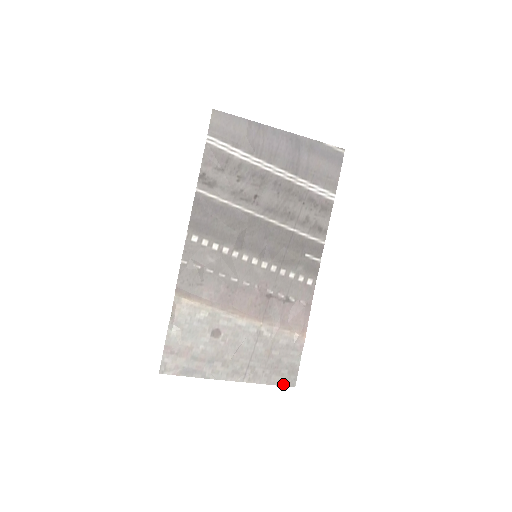
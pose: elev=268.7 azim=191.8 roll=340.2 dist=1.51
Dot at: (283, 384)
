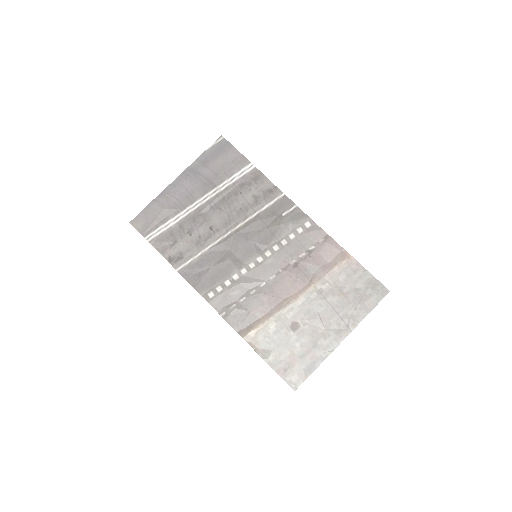
Dot at: (379, 300)
